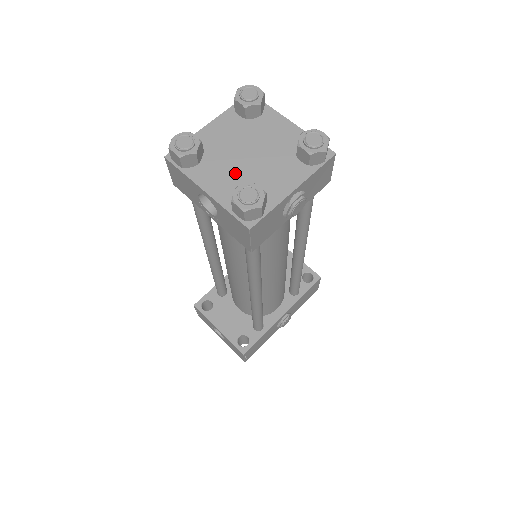
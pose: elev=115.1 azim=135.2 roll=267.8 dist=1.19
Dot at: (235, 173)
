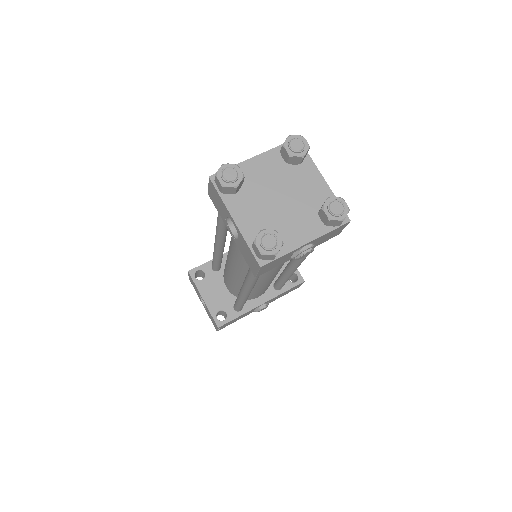
Dot at: (263, 212)
